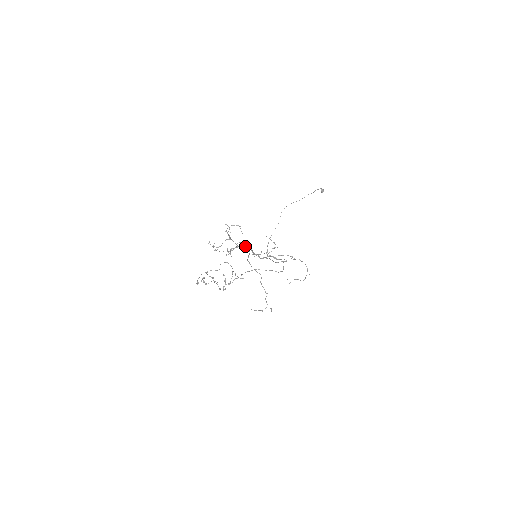
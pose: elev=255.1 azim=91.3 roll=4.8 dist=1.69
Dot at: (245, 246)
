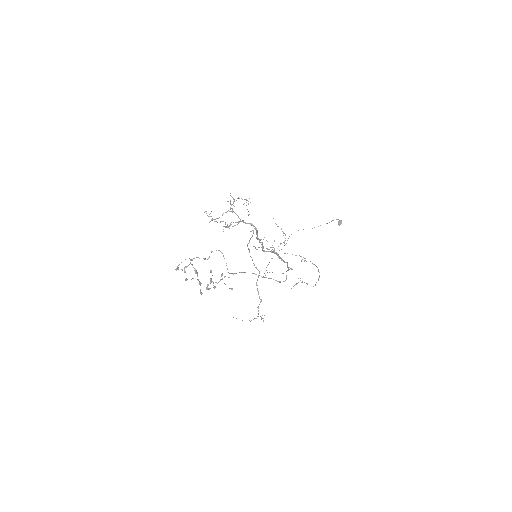
Dot at: (249, 223)
